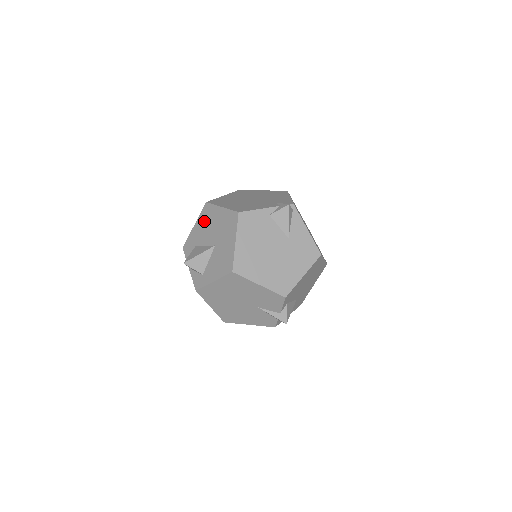
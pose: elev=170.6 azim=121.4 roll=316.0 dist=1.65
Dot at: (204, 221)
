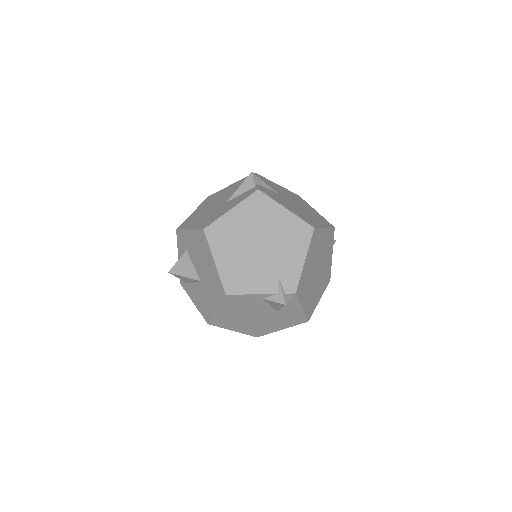
Dot at: (197, 244)
